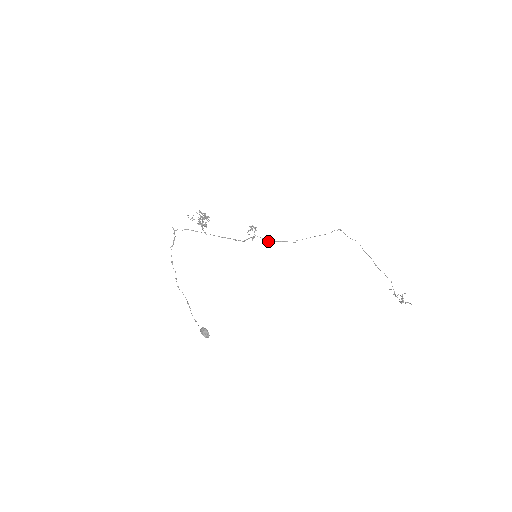
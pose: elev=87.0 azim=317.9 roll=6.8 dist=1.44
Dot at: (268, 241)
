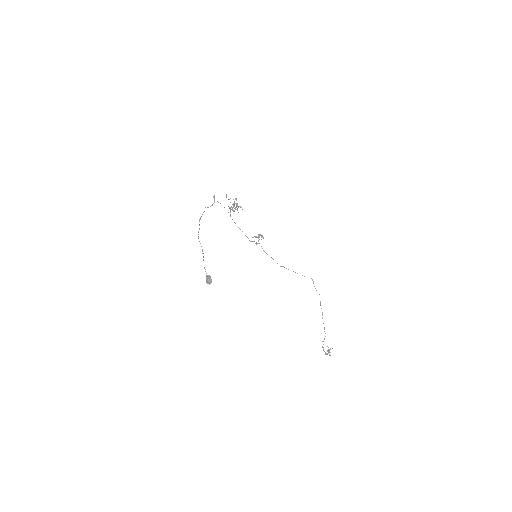
Dot at: (266, 253)
